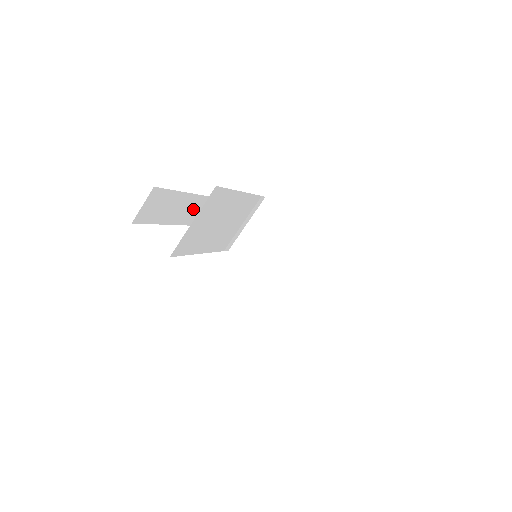
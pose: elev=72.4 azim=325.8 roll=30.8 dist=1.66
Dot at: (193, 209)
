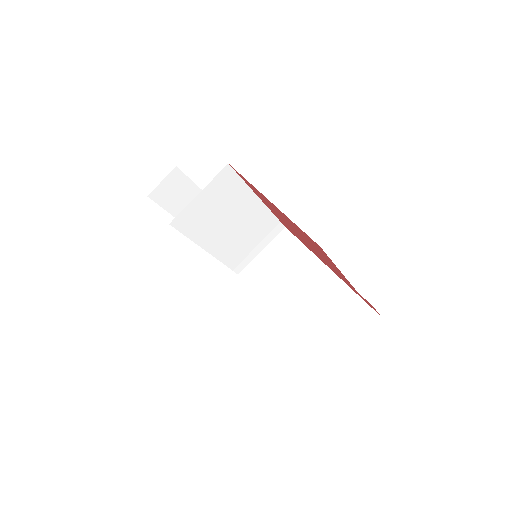
Dot at: occluded
